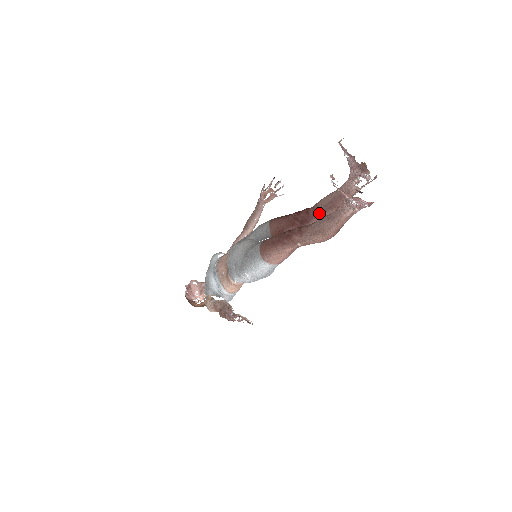
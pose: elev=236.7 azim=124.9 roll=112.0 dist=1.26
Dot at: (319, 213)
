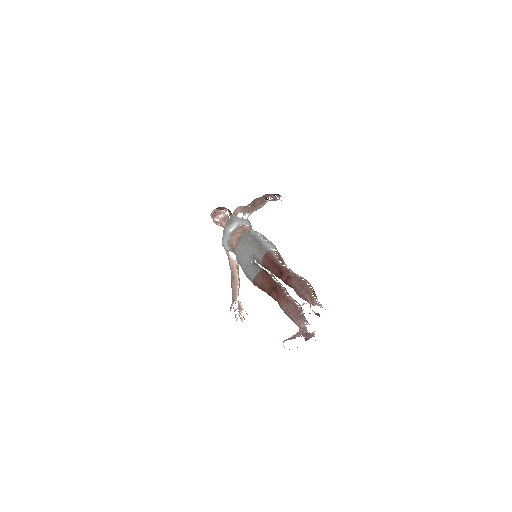
Dot at: occluded
